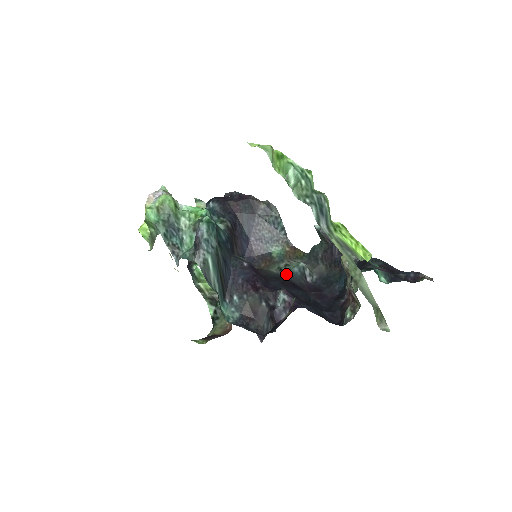
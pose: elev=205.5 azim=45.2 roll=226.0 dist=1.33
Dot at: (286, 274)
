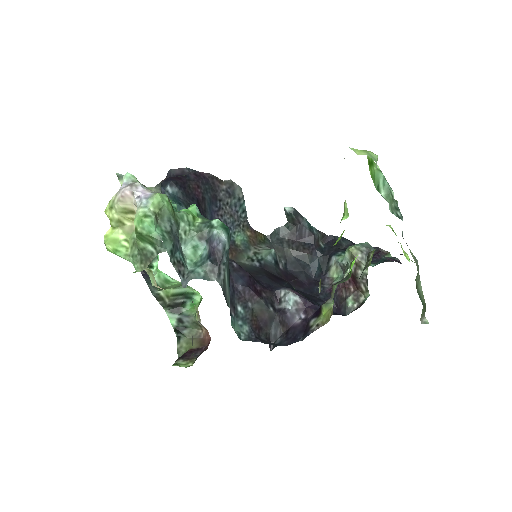
Dot at: (262, 265)
